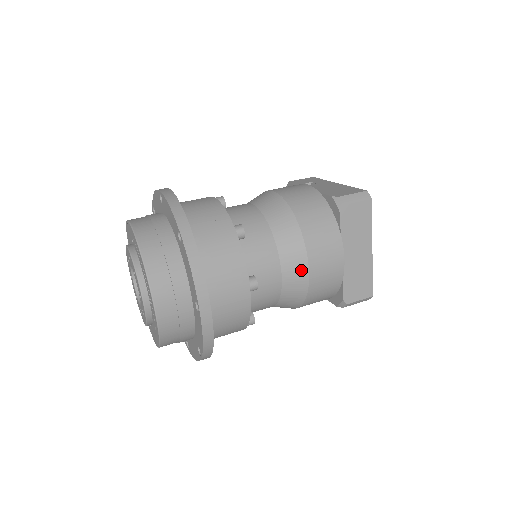
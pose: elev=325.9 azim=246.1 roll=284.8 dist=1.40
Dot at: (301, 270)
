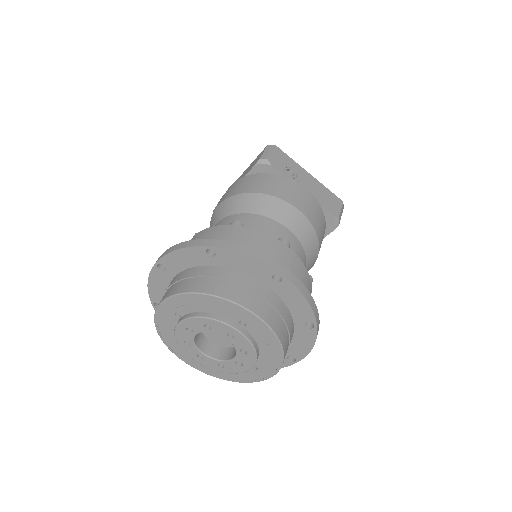
Dot at: occluded
